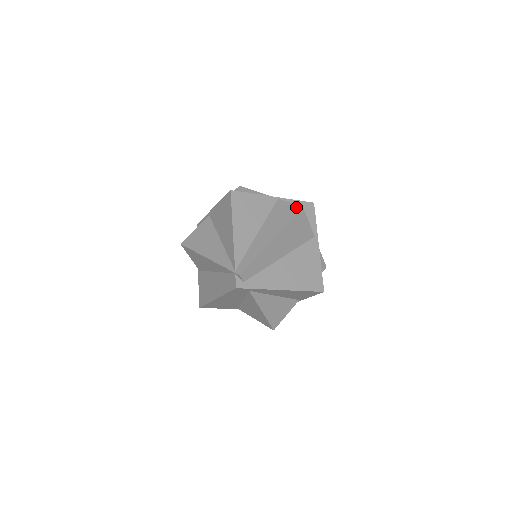
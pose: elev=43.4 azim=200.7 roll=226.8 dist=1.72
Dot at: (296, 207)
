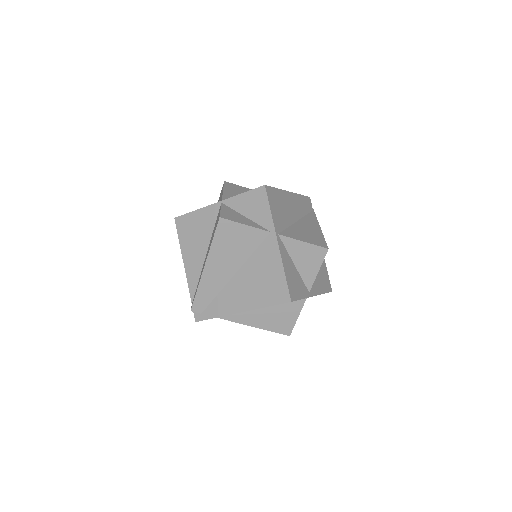
Dot at: (218, 218)
